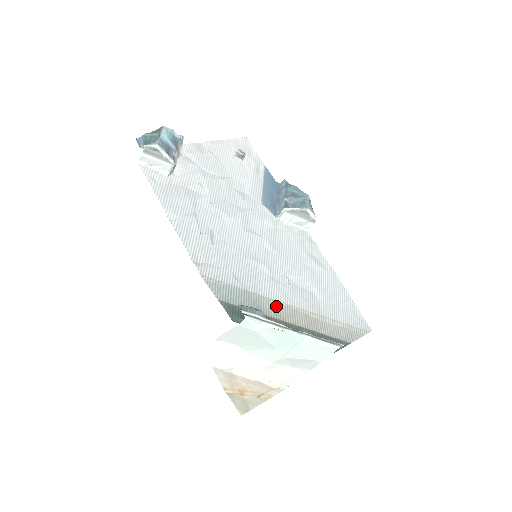
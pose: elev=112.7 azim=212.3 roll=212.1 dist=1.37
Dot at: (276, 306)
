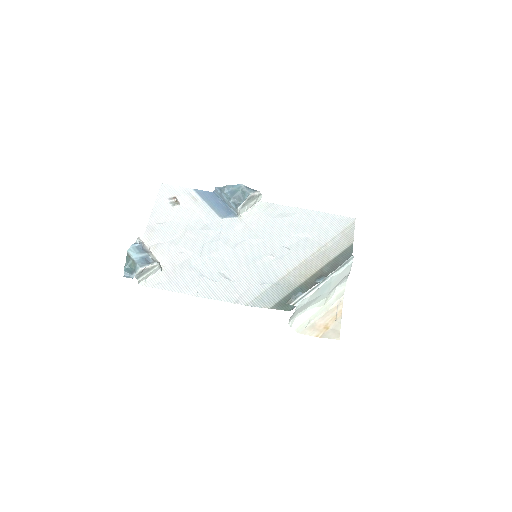
Dot at: (297, 272)
